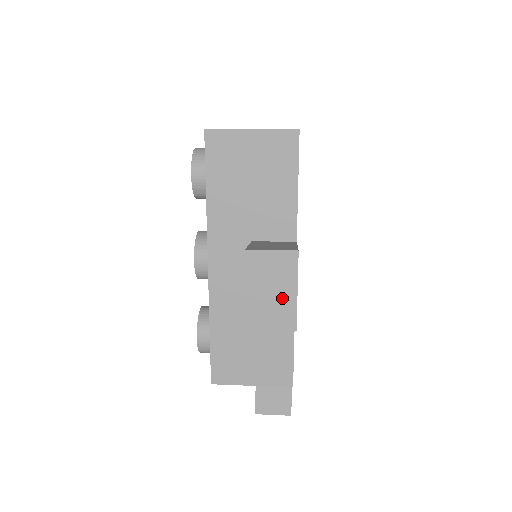
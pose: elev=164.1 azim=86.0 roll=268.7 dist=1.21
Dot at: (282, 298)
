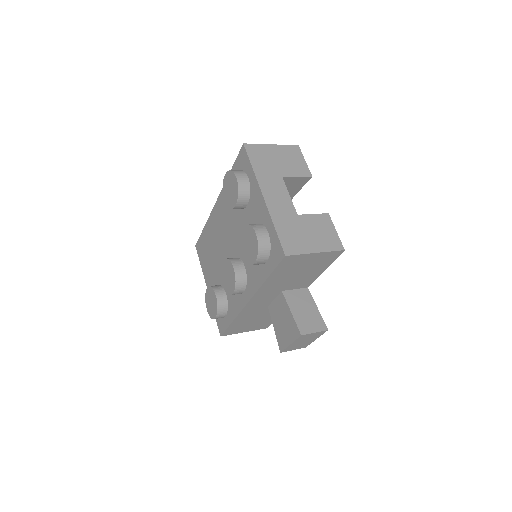
Dot at: (307, 342)
